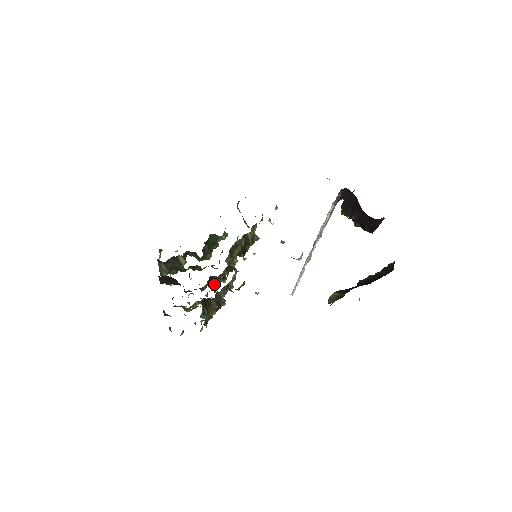
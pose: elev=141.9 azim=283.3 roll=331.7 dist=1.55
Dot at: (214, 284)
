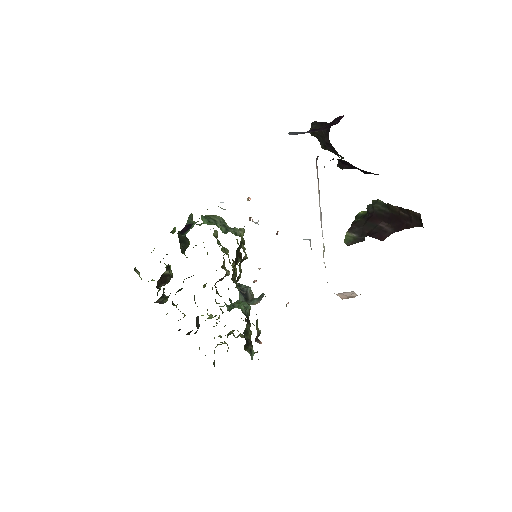
Dot at: (230, 300)
